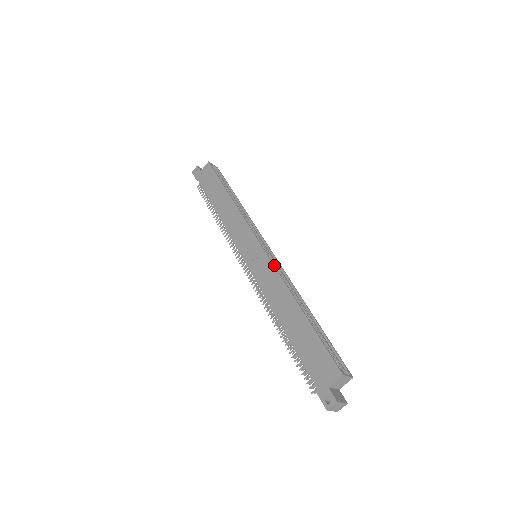
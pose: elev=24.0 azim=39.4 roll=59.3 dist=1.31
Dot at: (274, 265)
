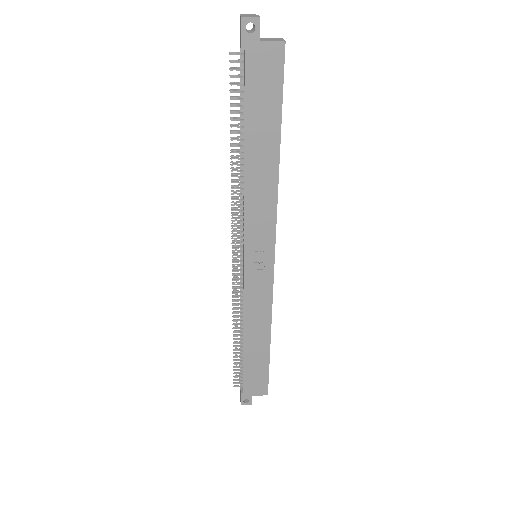
Dot at: occluded
